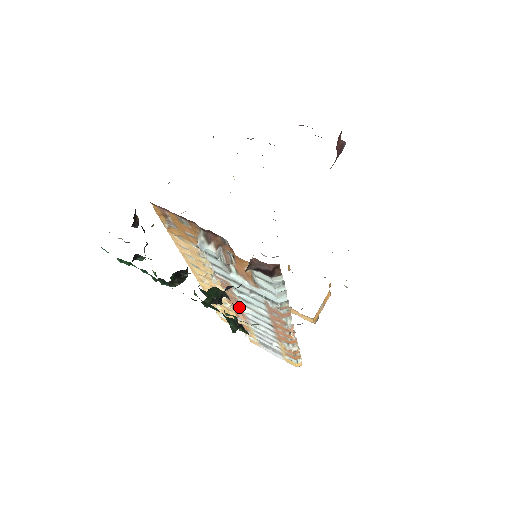
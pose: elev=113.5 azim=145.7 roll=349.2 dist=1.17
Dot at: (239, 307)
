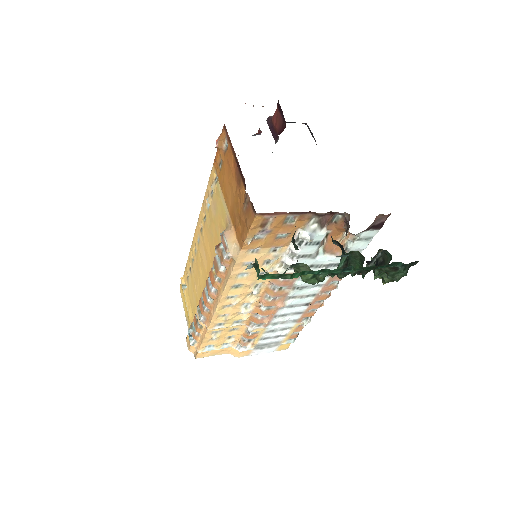
Dot at: (282, 303)
